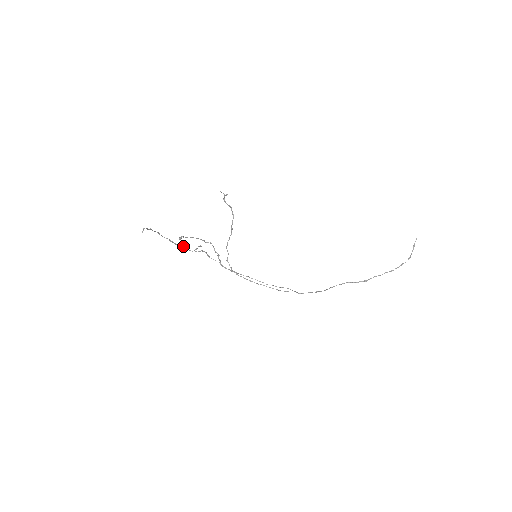
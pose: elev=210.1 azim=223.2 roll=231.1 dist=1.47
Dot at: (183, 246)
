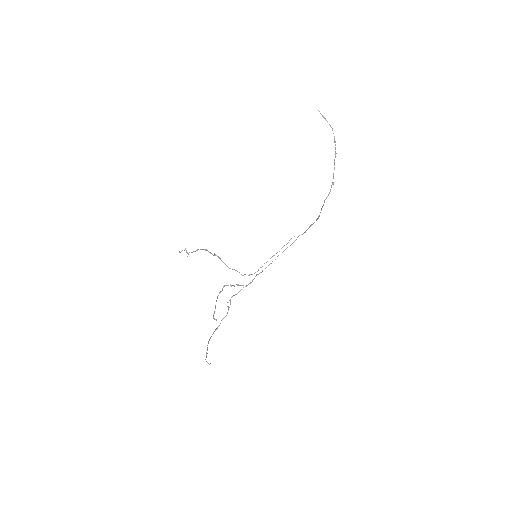
Dot at: (222, 319)
